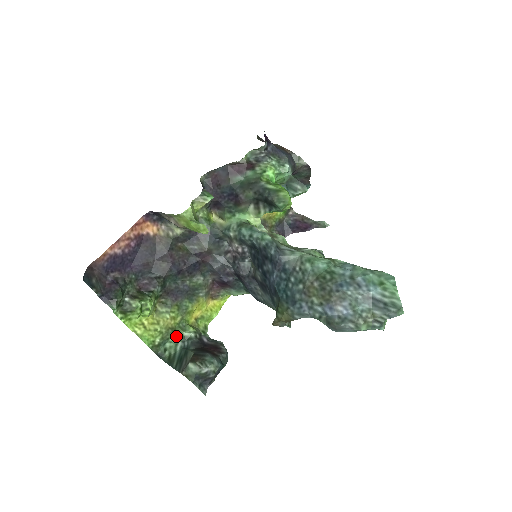
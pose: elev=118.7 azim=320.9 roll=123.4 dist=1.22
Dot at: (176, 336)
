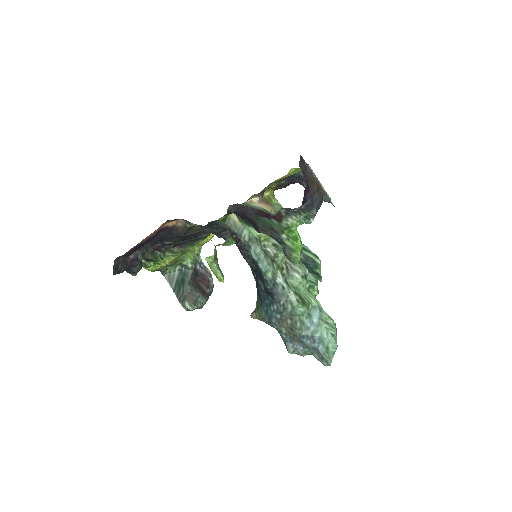
Dot at: (176, 264)
